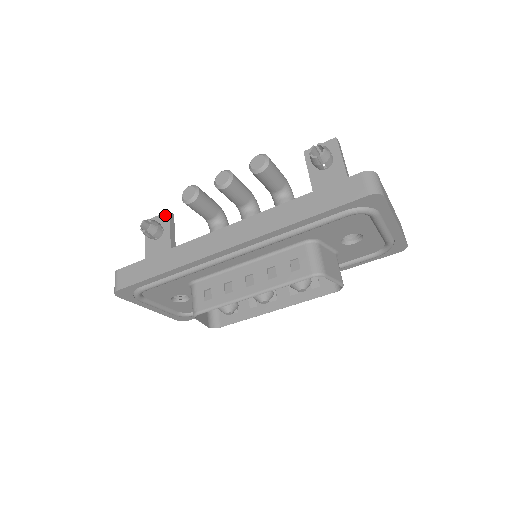
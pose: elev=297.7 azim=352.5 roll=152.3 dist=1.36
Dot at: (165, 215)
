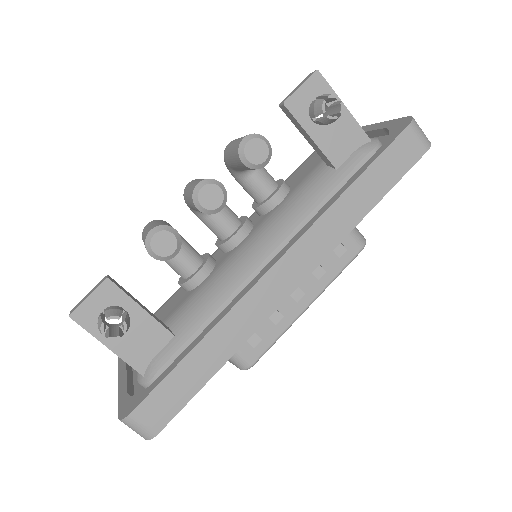
Dot at: (106, 288)
